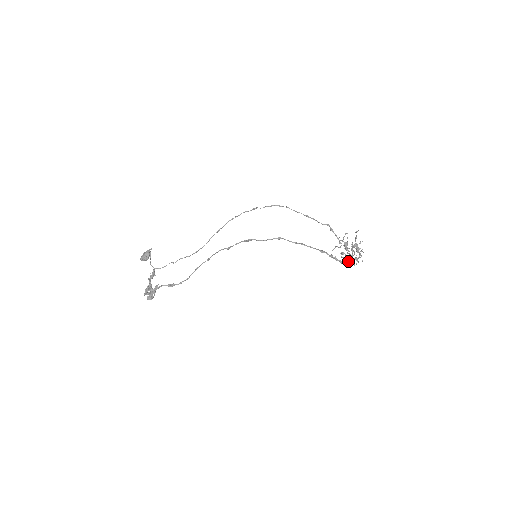
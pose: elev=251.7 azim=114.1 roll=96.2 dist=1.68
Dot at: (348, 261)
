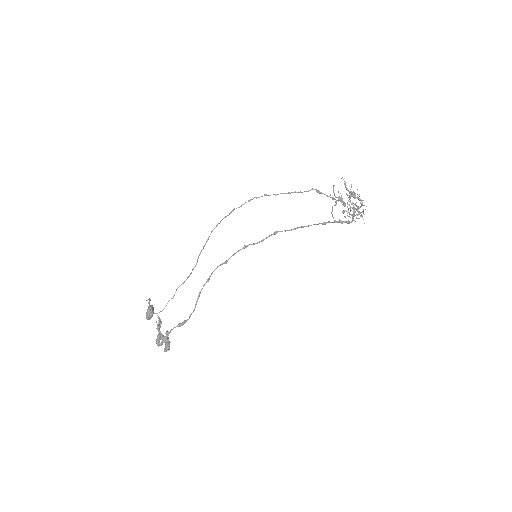
Dot at: (353, 217)
